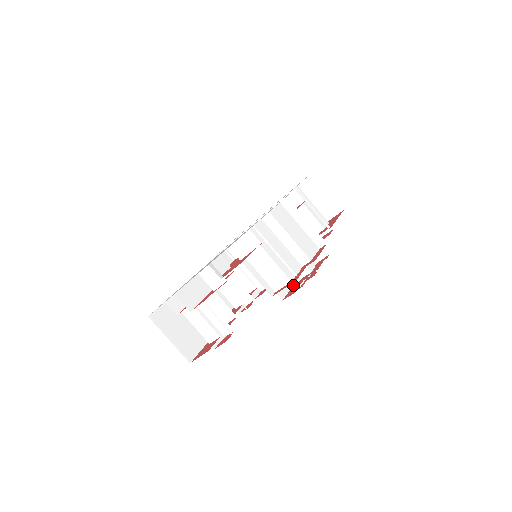
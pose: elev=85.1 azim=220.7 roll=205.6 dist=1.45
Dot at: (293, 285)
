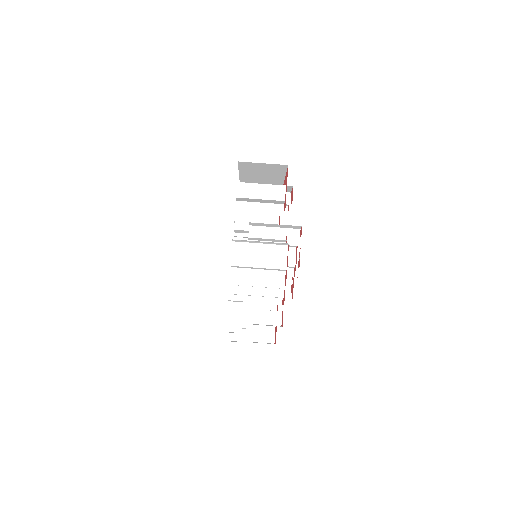
Dot at: (288, 292)
